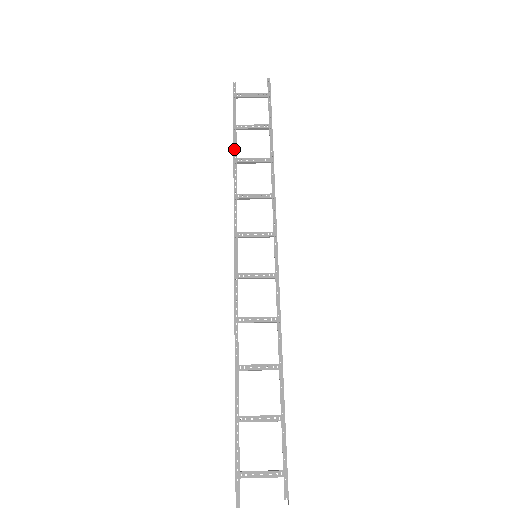
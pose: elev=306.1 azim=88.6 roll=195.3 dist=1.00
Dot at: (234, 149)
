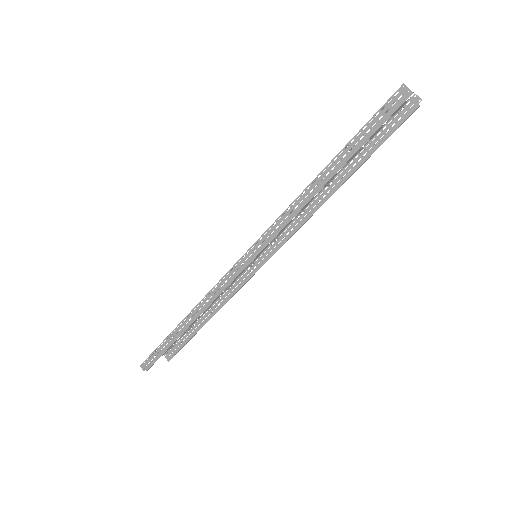
Dot at: (181, 322)
